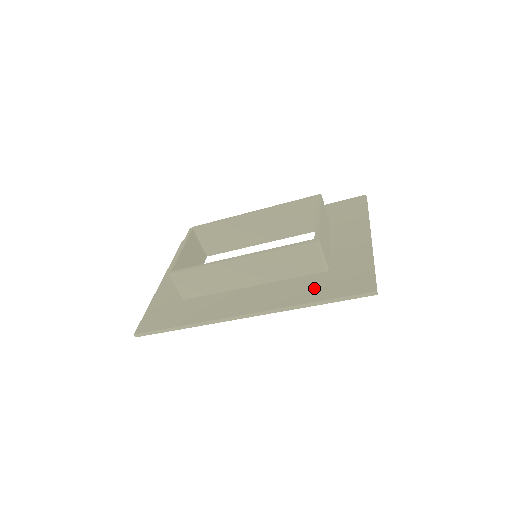
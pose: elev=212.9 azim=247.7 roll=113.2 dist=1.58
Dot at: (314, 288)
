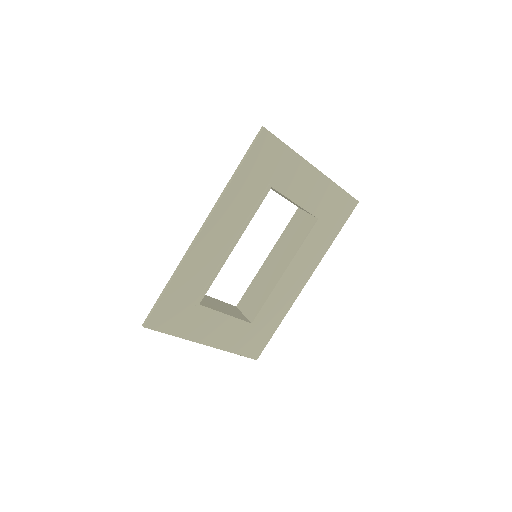
Dot at: (247, 182)
